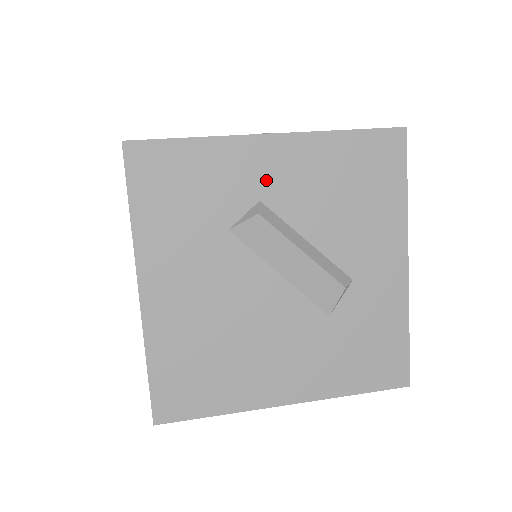
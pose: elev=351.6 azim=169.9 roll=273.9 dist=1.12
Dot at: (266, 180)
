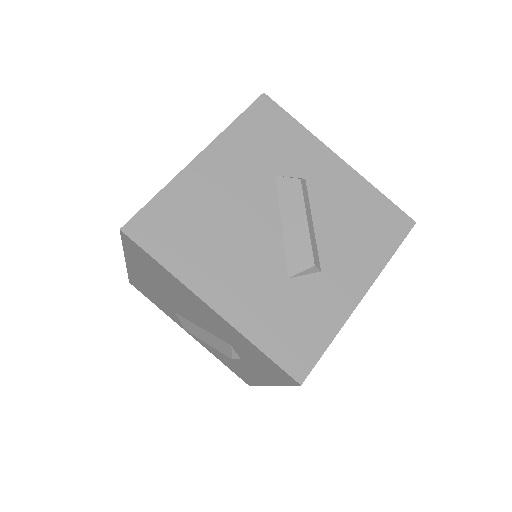
Dot at: (318, 173)
